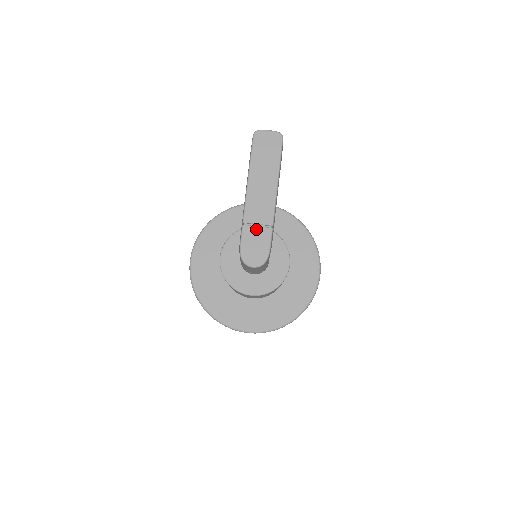
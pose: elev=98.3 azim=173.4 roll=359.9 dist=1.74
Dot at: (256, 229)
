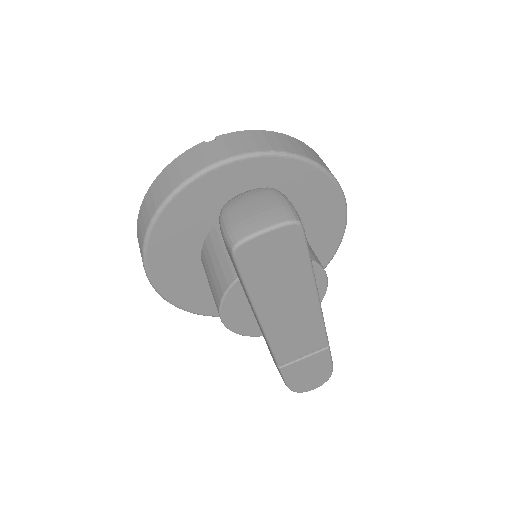
Dot at: (303, 362)
